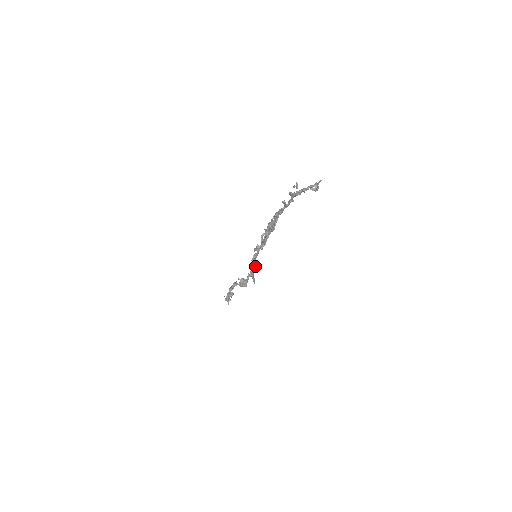
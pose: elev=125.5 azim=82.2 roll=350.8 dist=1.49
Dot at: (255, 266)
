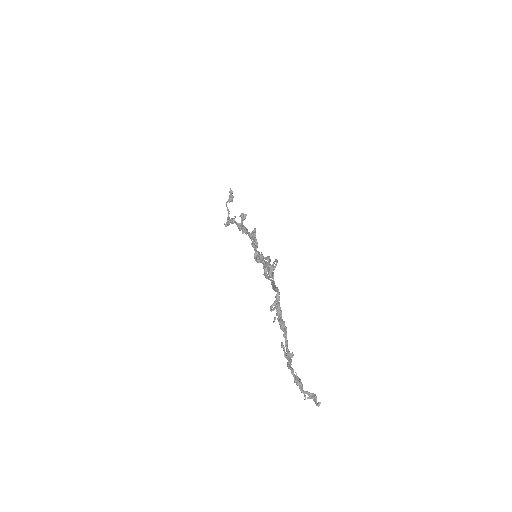
Dot at: occluded
